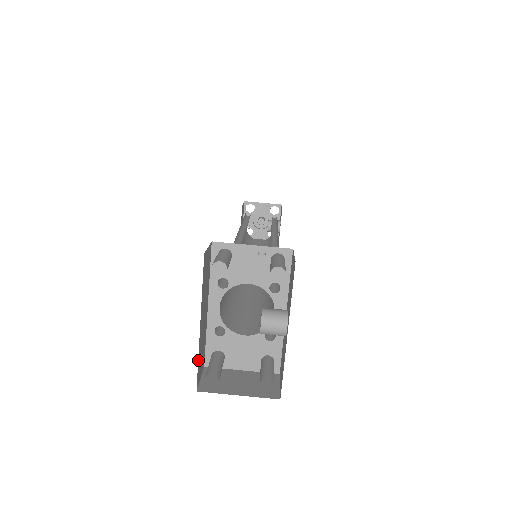
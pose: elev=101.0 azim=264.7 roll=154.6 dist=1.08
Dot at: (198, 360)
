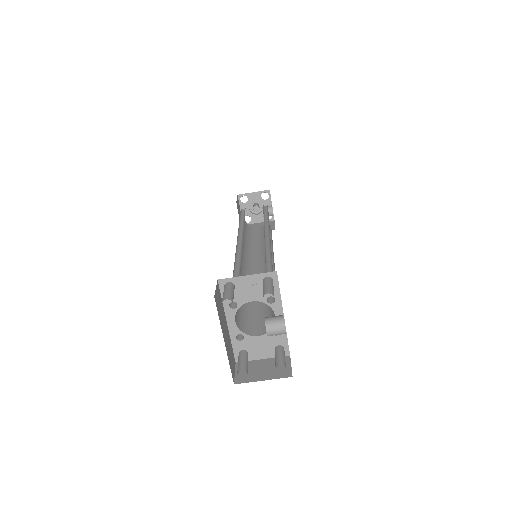
Dot at: (229, 364)
